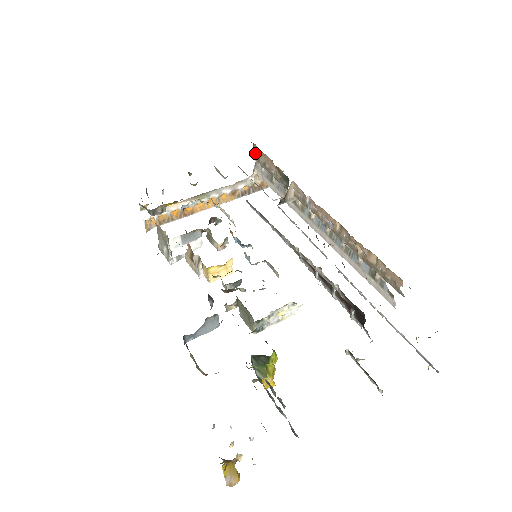
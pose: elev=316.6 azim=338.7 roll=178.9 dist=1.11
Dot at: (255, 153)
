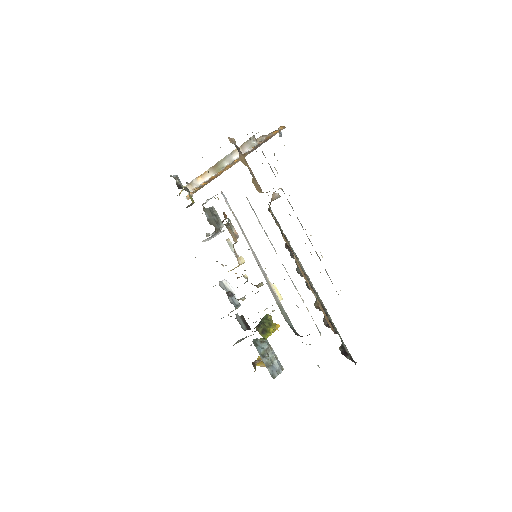
Dot at: occluded
